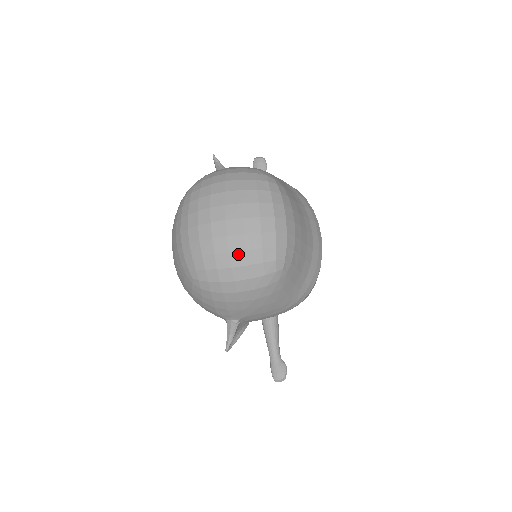
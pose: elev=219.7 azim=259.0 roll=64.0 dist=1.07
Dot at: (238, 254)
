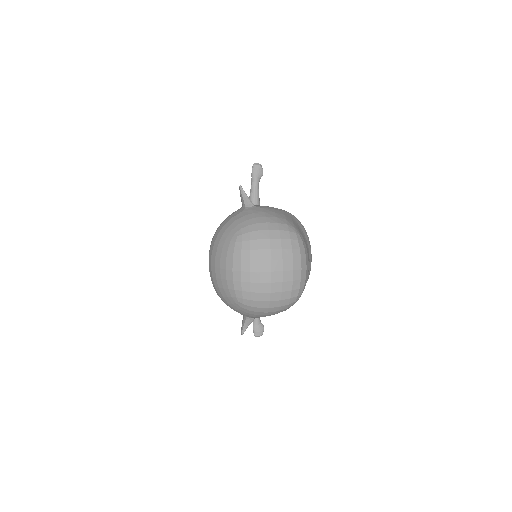
Dot at: (276, 294)
